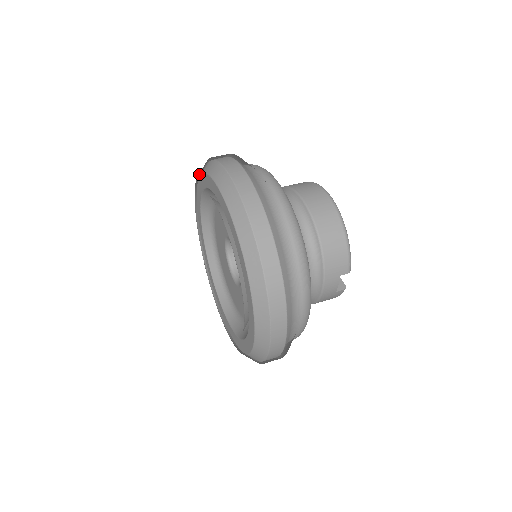
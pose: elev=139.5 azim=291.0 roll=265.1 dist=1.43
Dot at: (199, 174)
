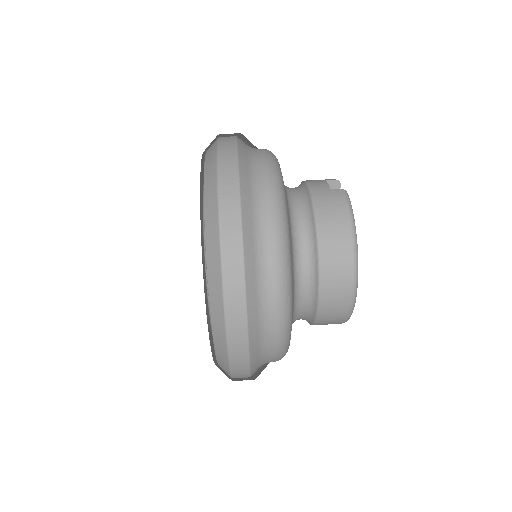
Dot at: (206, 194)
